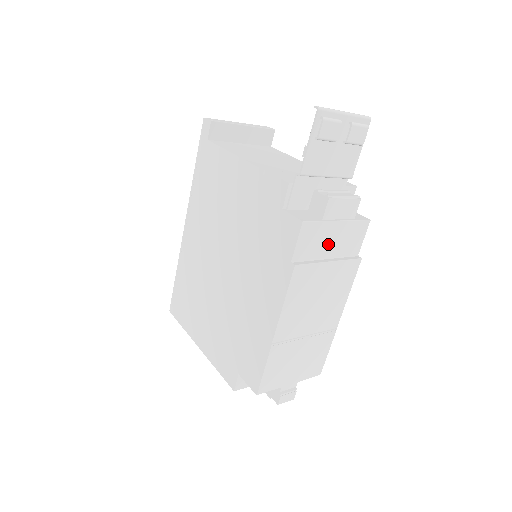
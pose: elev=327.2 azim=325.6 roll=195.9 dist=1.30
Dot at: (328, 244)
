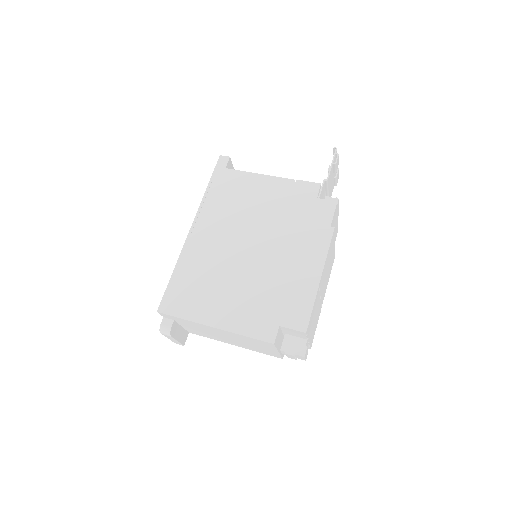
Dot at: occluded
